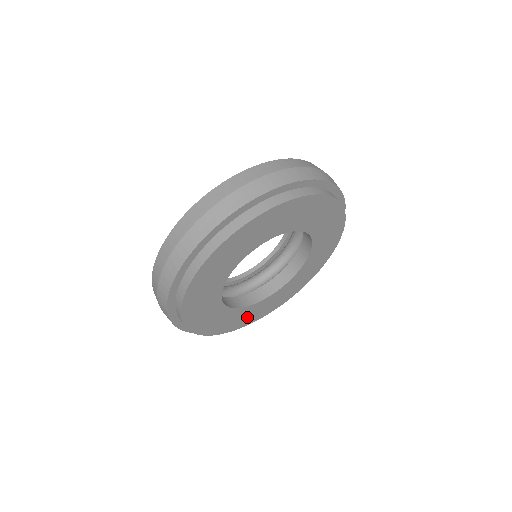
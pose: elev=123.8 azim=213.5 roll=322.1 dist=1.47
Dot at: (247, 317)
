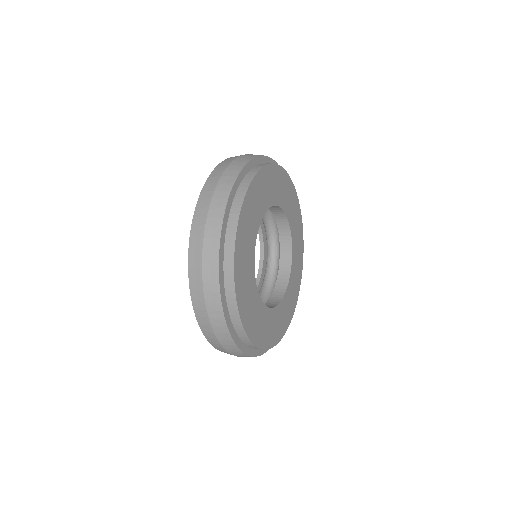
Dot at: (280, 323)
